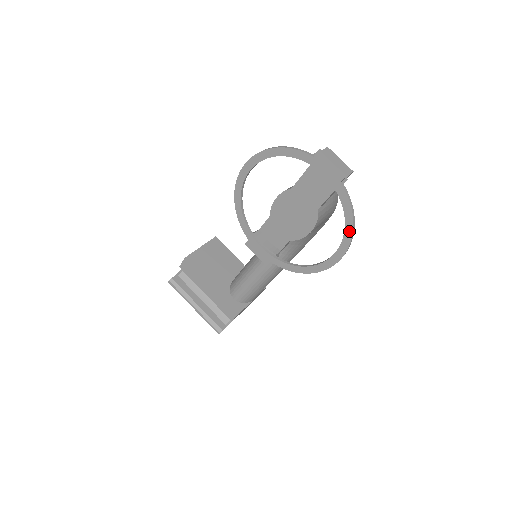
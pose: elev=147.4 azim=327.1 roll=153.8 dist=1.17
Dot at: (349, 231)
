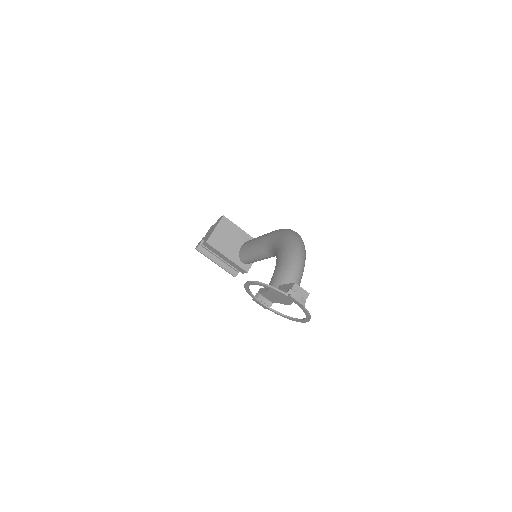
Dot at: (308, 318)
